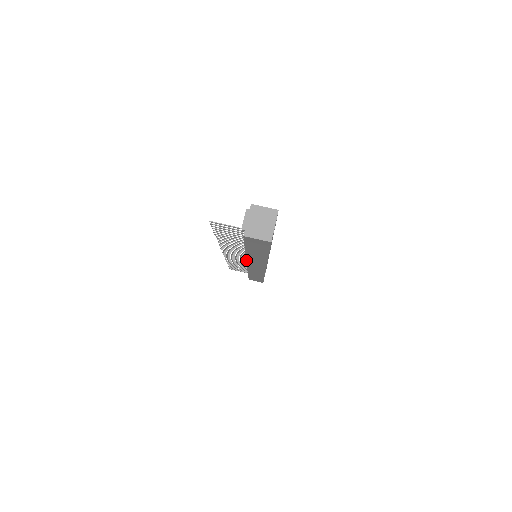
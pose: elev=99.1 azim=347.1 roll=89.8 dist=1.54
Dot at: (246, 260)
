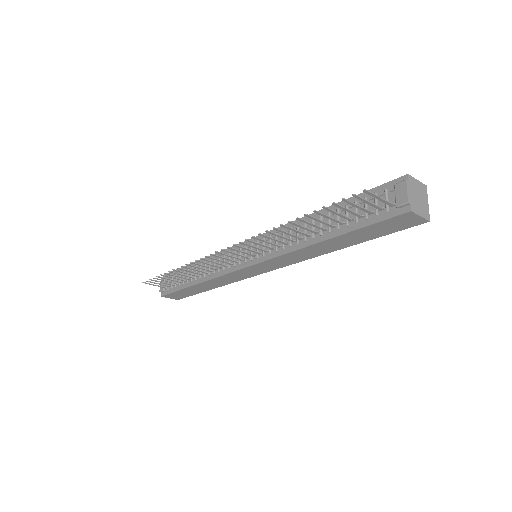
Dot at: (273, 258)
